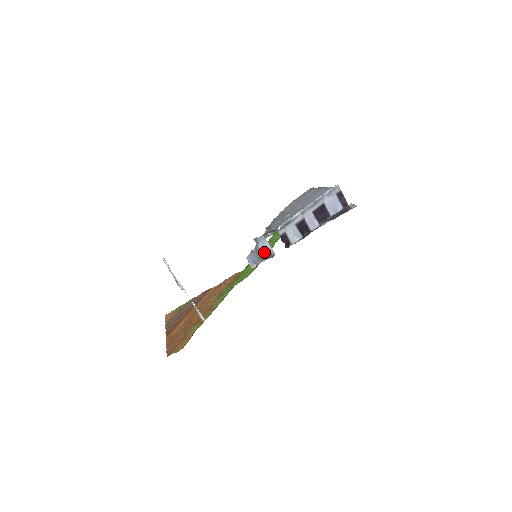
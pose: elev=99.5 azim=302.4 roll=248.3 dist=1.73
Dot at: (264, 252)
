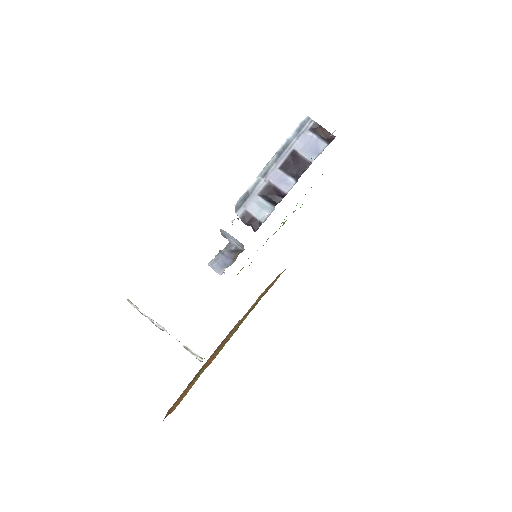
Dot at: (241, 248)
